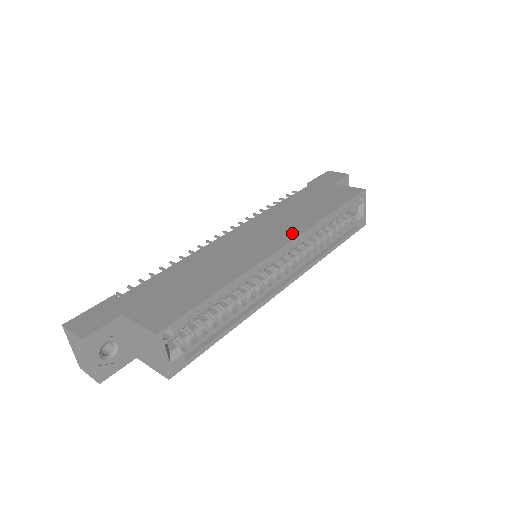
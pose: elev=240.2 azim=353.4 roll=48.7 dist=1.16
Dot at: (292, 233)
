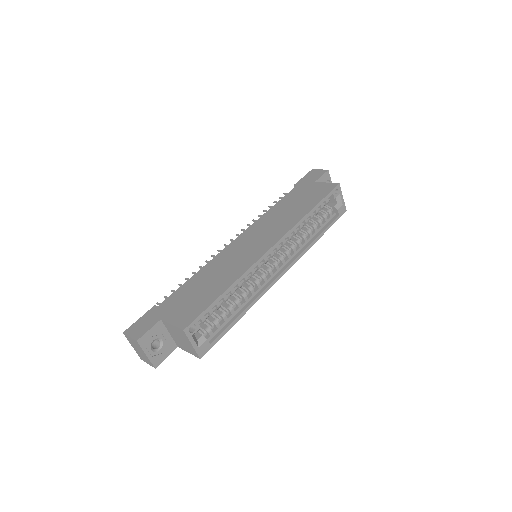
Dot at: (278, 235)
